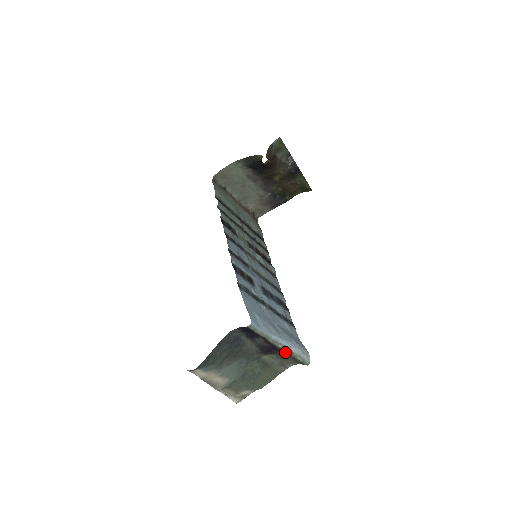
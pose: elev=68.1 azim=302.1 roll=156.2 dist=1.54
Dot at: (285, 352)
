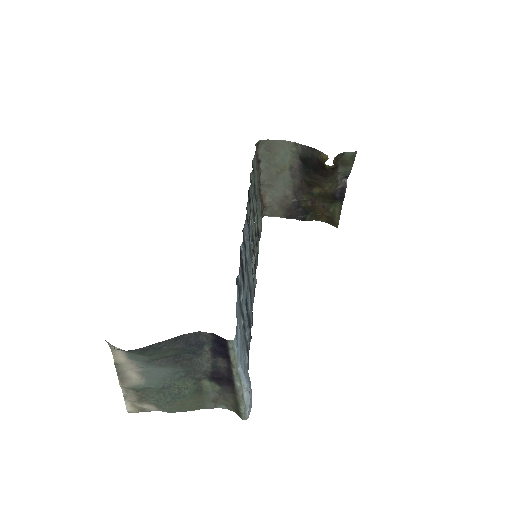
Dot at: (235, 392)
